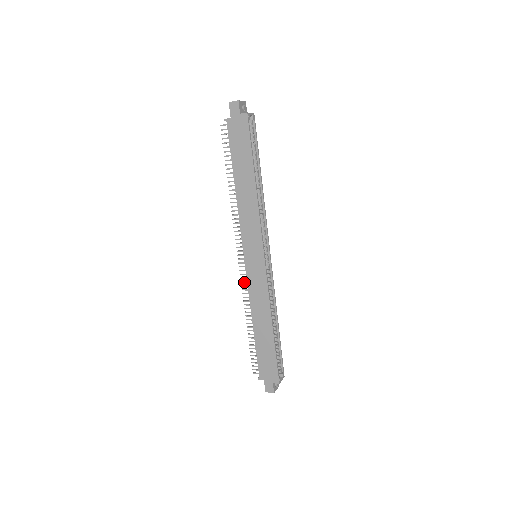
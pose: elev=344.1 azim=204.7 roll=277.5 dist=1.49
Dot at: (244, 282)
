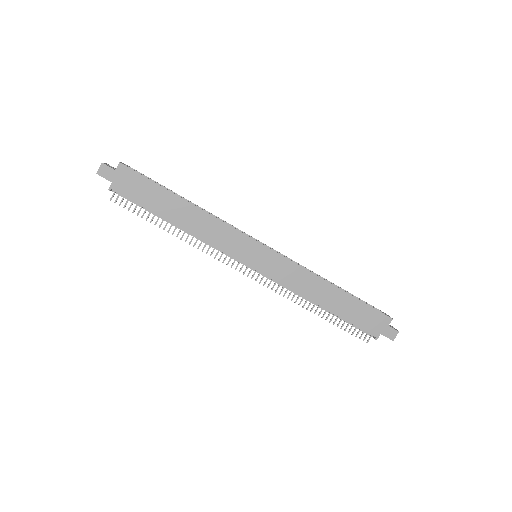
Dot at: (273, 286)
